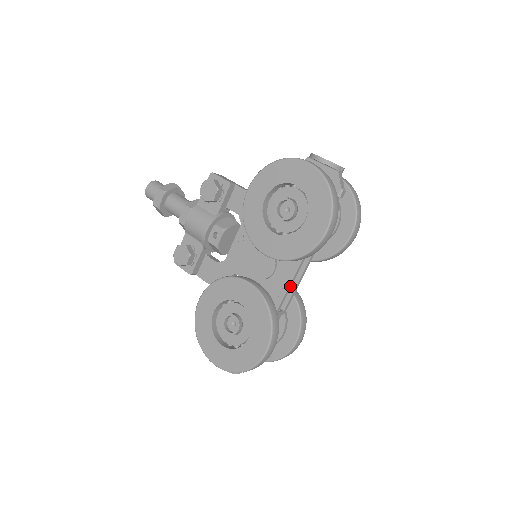
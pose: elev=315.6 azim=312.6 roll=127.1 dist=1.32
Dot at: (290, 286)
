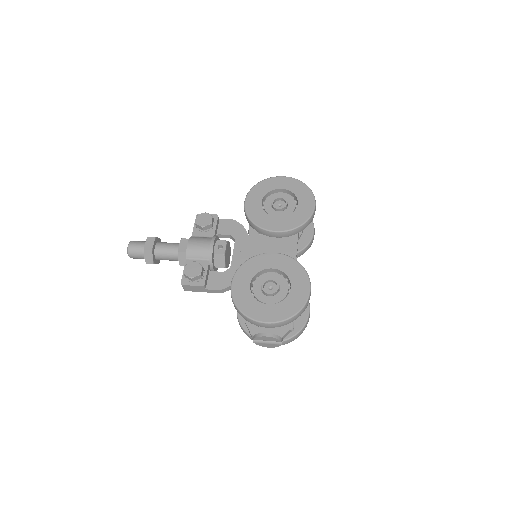
Dot at: occluded
